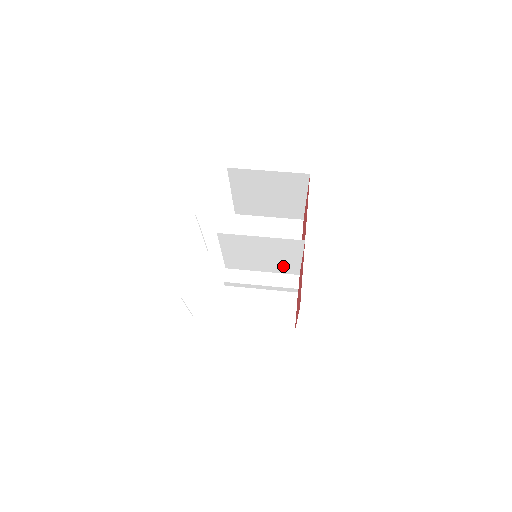
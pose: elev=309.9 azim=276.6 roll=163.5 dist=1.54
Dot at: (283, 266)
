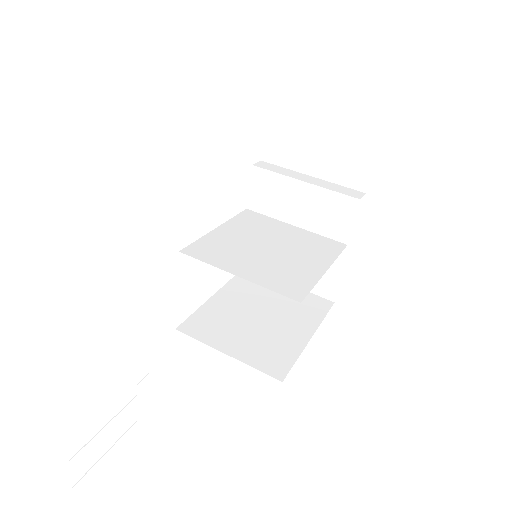
Dot at: (313, 246)
